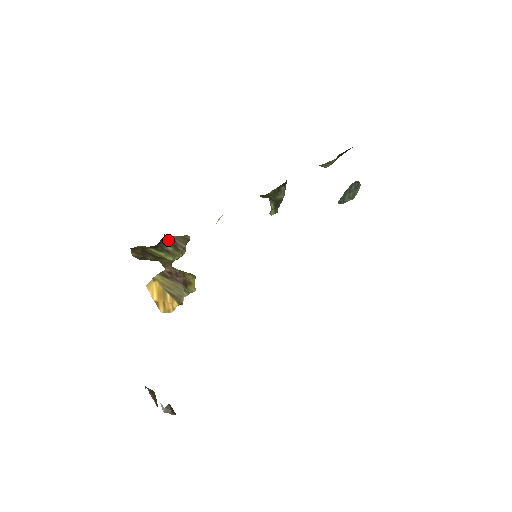
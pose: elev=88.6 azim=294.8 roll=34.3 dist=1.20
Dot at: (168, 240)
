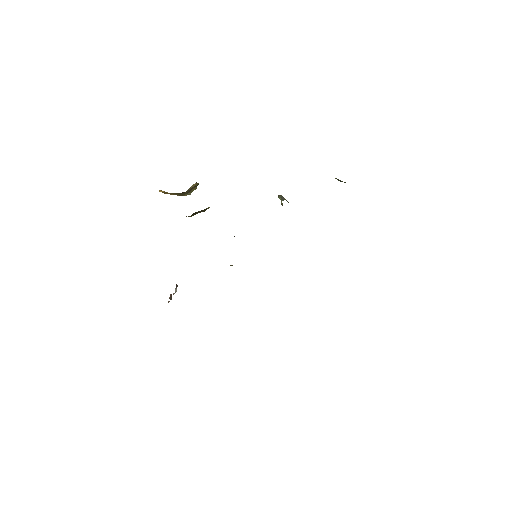
Dot at: (193, 214)
